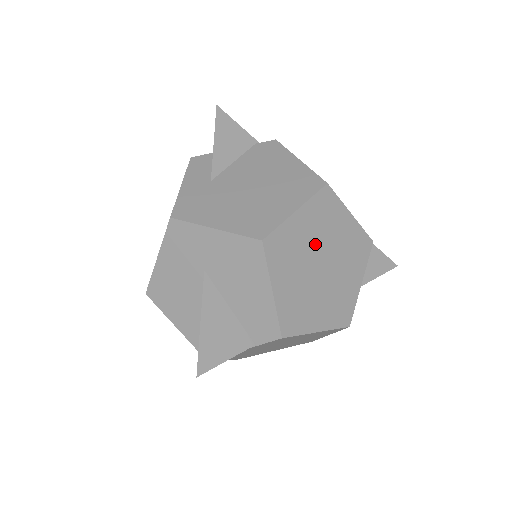
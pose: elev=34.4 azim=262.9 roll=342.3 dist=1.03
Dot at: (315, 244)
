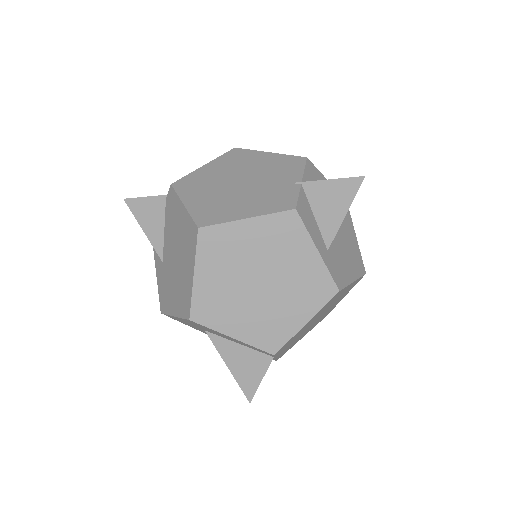
Dot at: (235, 276)
